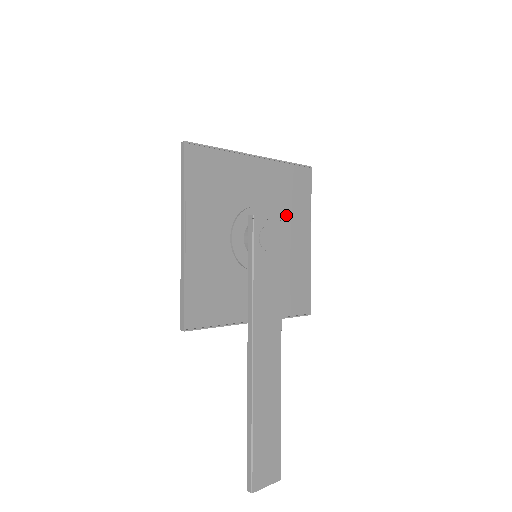
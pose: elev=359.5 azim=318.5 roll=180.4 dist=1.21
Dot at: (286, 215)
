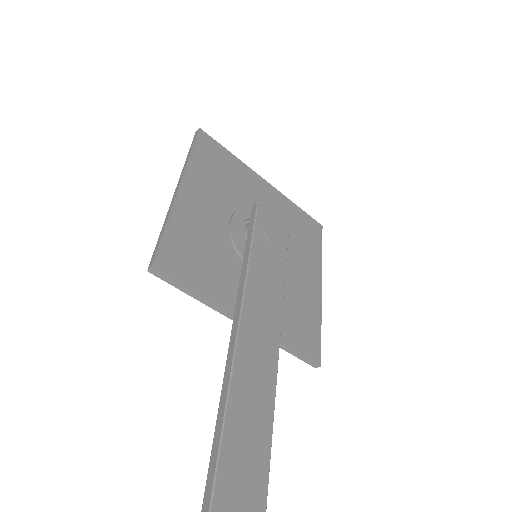
Dot at: (294, 245)
